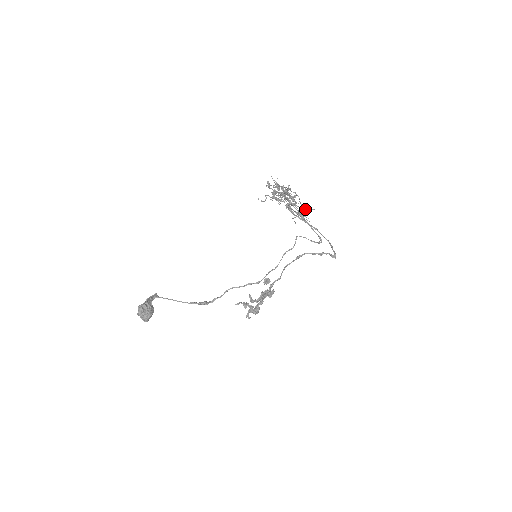
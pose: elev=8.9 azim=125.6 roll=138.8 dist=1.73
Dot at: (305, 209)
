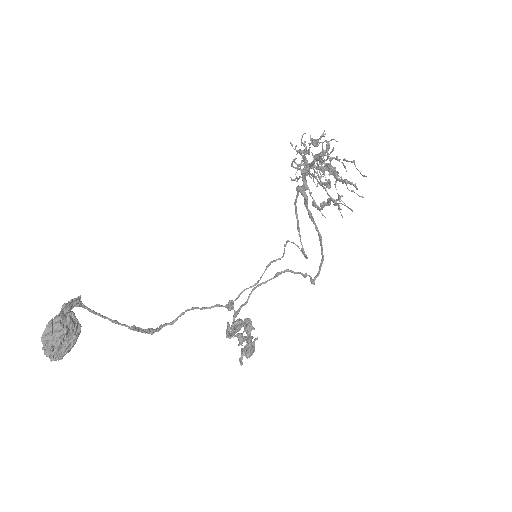
Dot at: occluded
